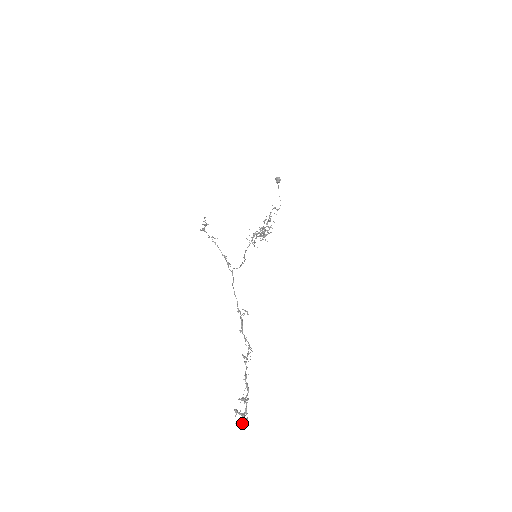
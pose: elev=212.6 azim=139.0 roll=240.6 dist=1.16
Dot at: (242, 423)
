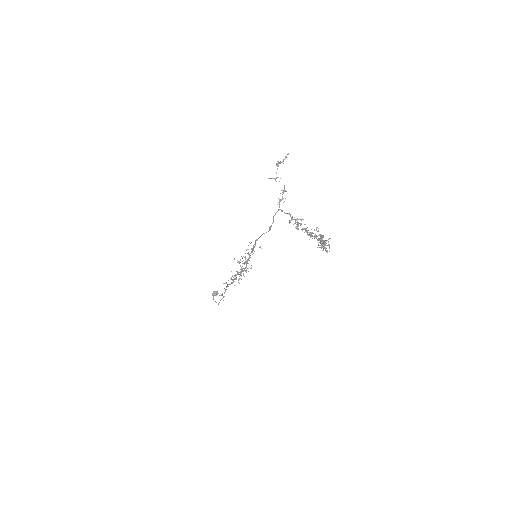
Dot at: (322, 250)
